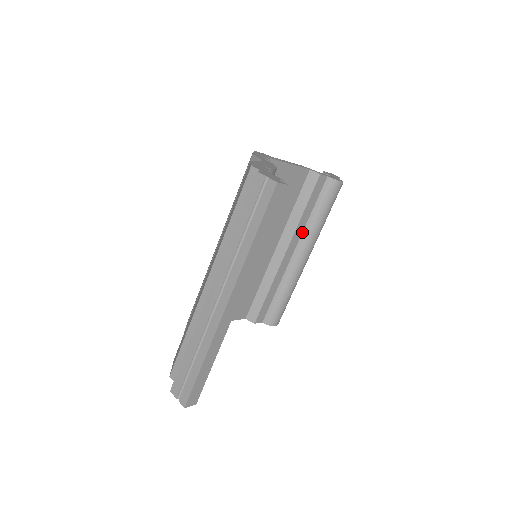
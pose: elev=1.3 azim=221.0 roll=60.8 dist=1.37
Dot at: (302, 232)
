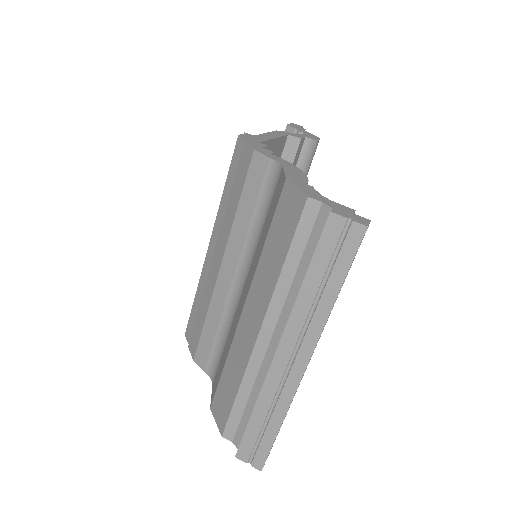
Dot at: occluded
